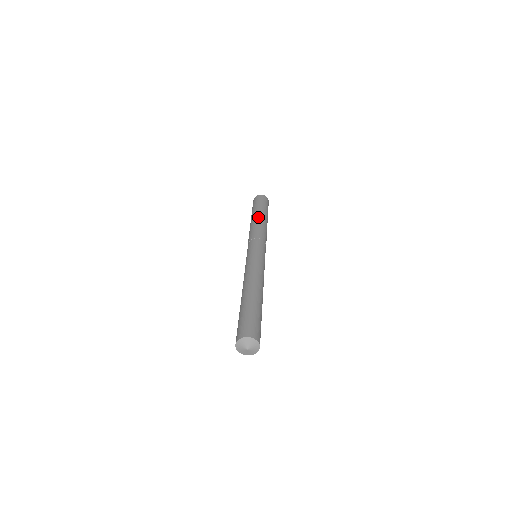
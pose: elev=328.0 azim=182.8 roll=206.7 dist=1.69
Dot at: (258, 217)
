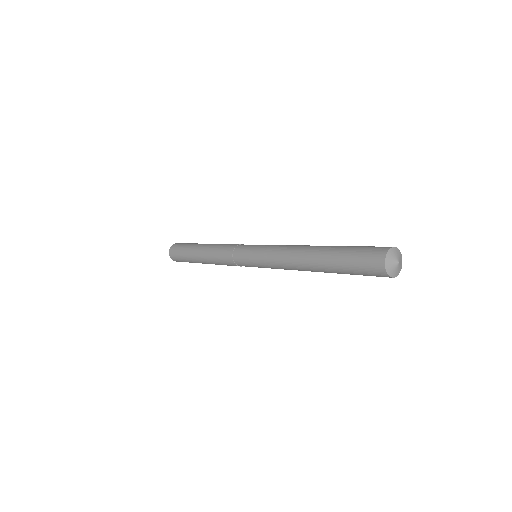
Dot at: (205, 246)
